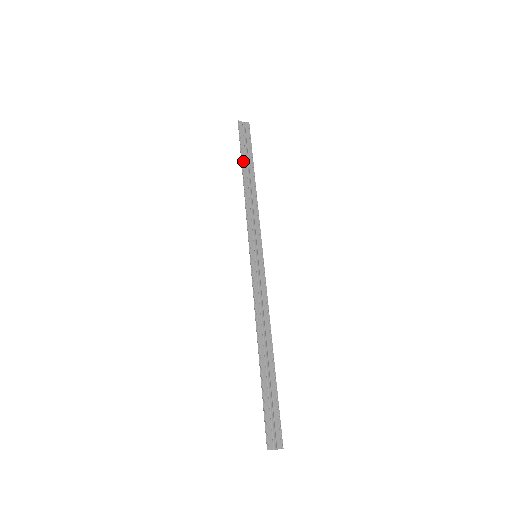
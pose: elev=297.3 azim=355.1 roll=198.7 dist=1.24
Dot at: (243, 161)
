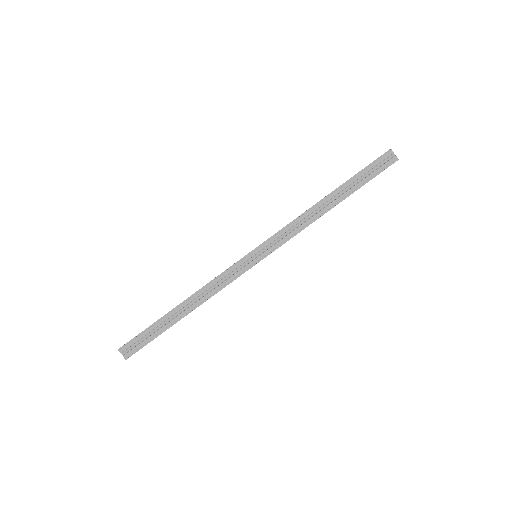
Dot at: (344, 185)
